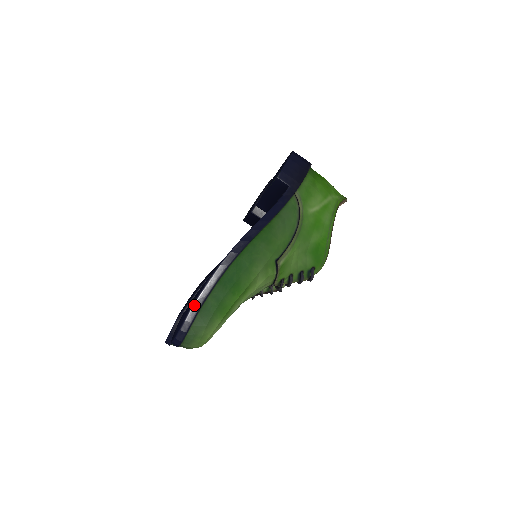
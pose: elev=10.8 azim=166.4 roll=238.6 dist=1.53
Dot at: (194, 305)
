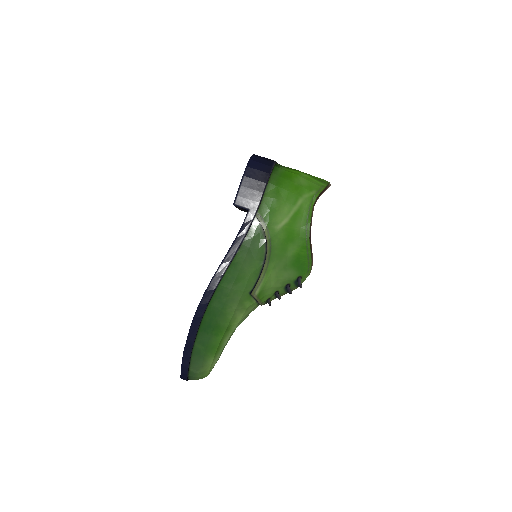
Dot at: (184, 353)
